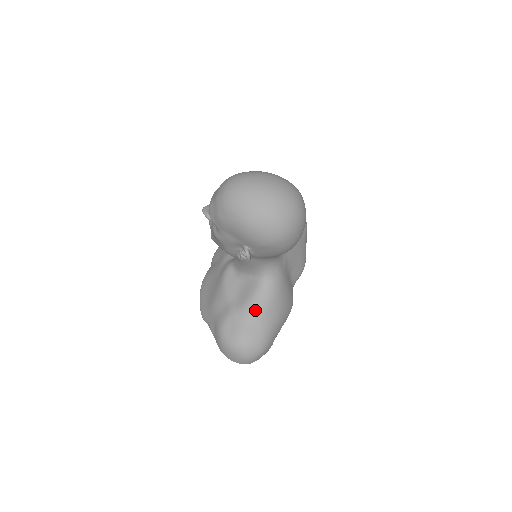
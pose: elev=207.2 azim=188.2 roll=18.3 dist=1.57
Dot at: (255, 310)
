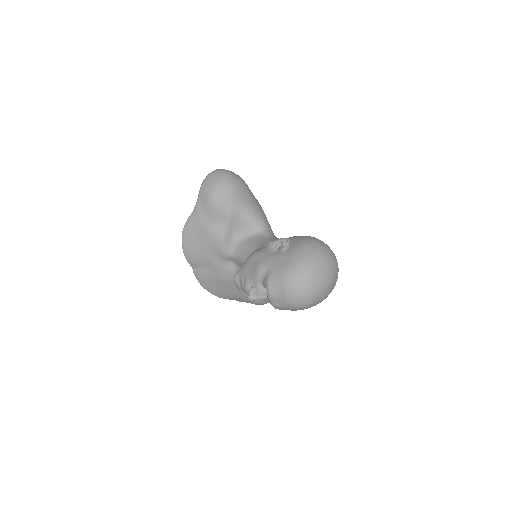
Dot at: occluded
